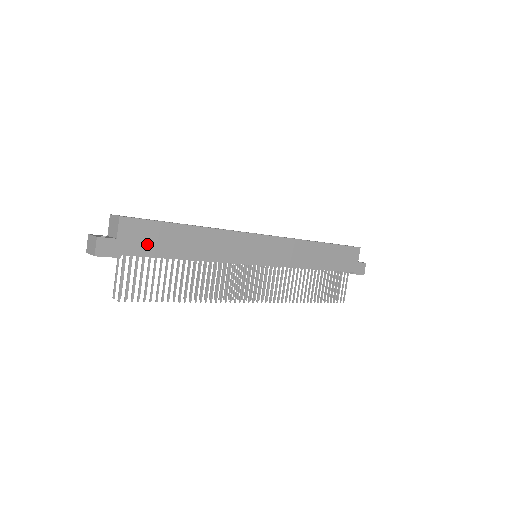
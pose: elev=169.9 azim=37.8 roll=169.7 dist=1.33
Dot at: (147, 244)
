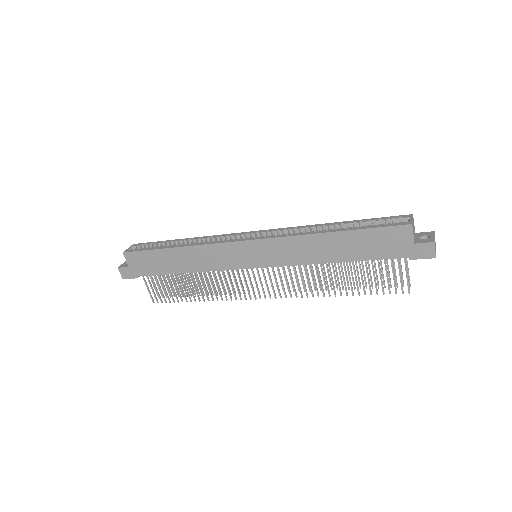
Dot at: (148, 267)
